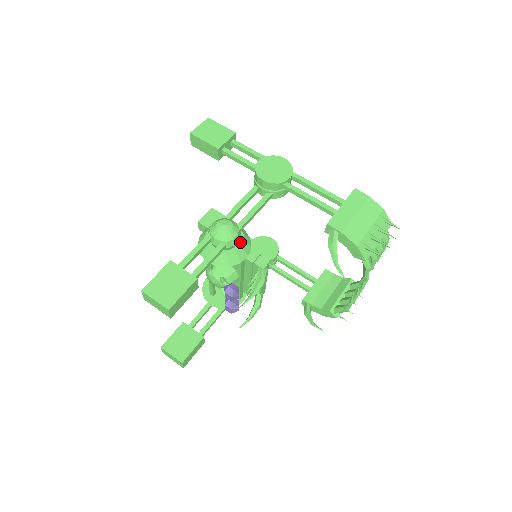
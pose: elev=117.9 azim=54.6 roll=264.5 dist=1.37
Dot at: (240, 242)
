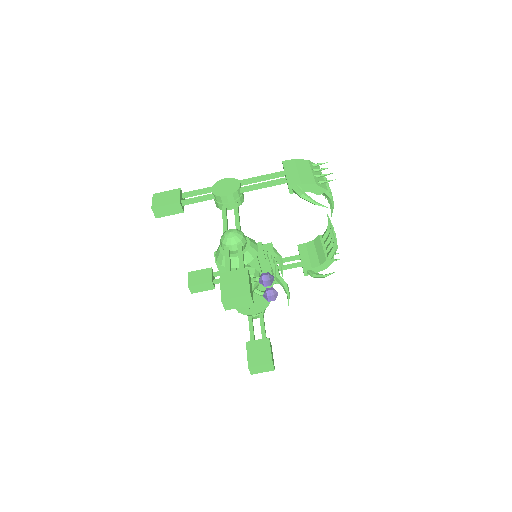
Dot at: occluded
